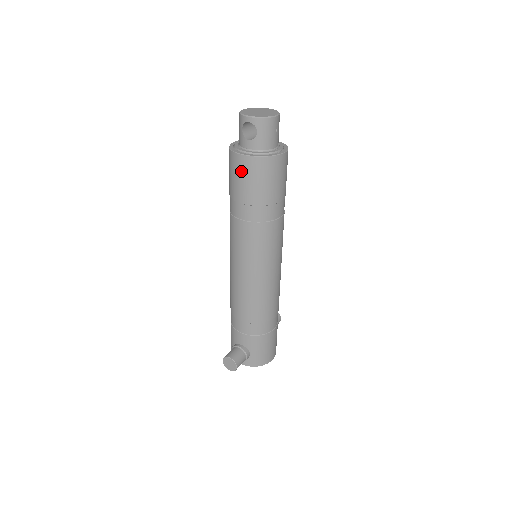
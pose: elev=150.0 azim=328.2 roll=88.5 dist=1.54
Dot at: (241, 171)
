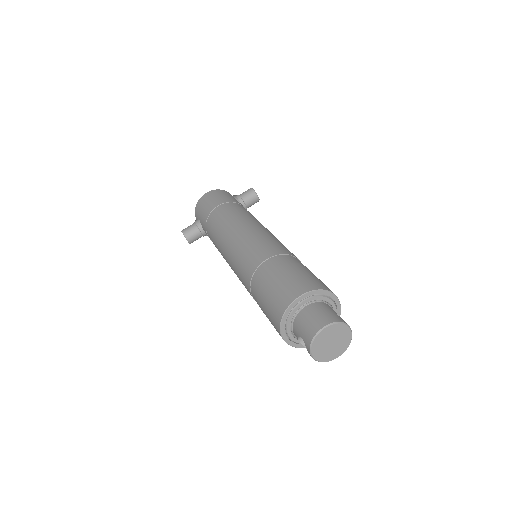
Dot at: (274, 327)
